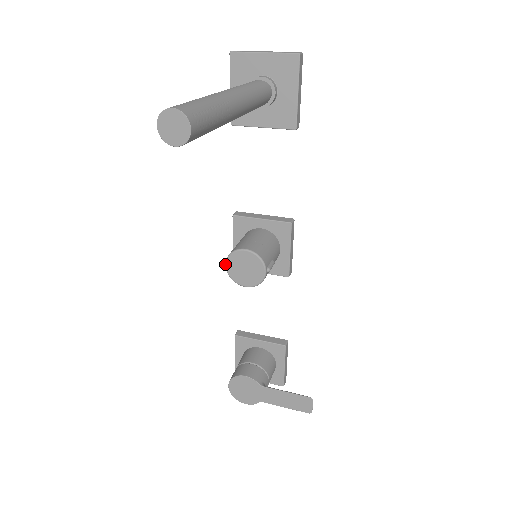
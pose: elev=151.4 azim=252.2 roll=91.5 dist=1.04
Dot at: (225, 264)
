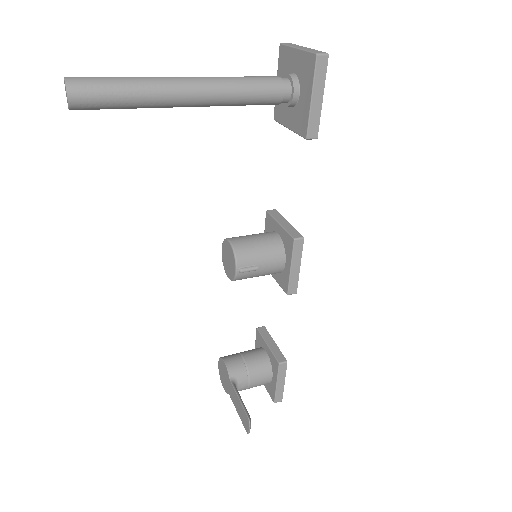
Dot at: (222, 248)
